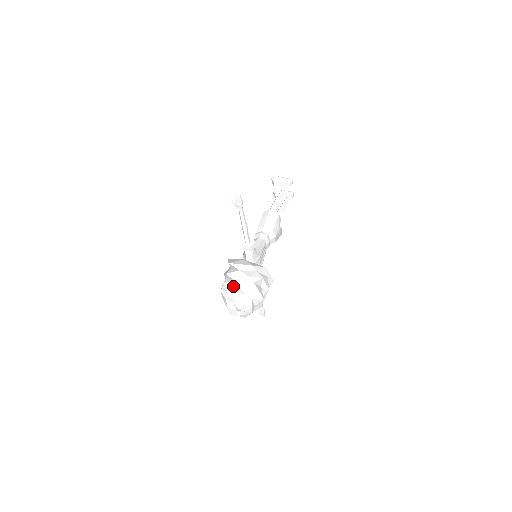
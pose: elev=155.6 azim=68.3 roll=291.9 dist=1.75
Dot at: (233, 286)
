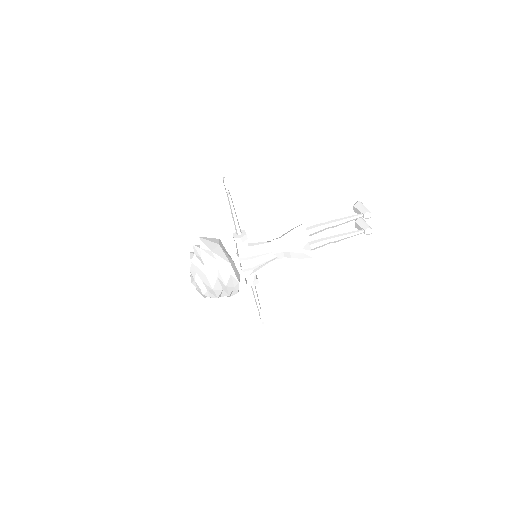
Dot at: (191, 258)
